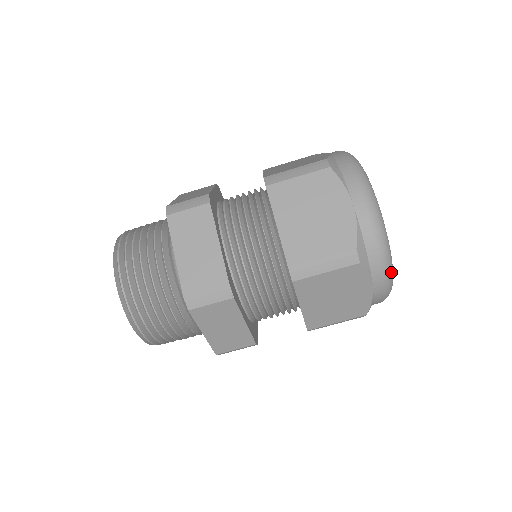
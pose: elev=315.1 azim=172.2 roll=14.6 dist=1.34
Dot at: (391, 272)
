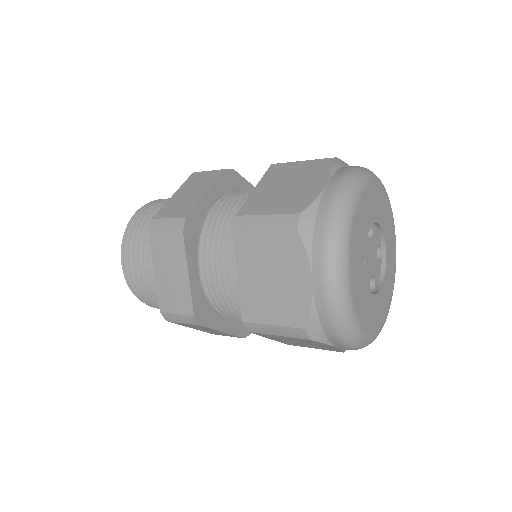
Dot at: (339, 270)
